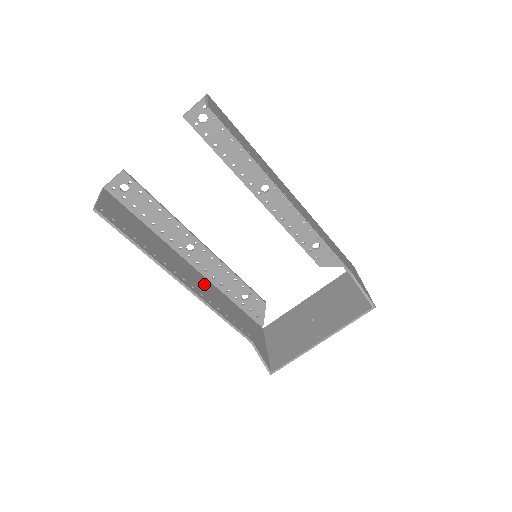
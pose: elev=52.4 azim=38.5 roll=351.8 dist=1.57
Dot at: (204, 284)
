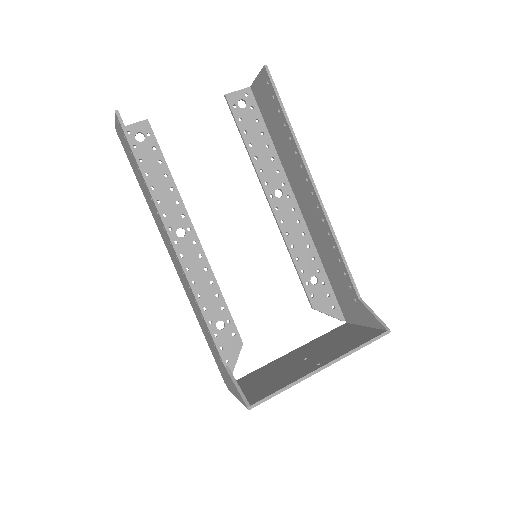
Dot at: occluded
